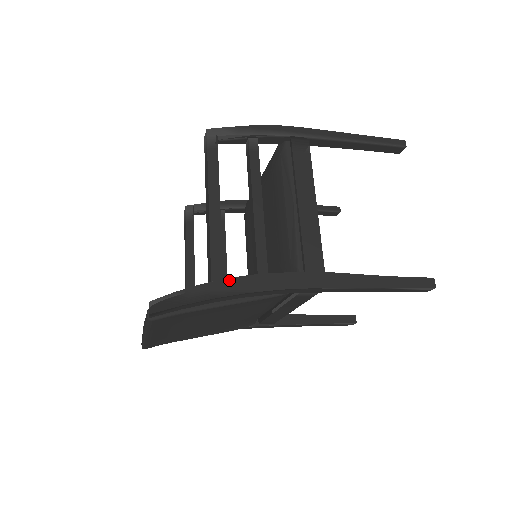
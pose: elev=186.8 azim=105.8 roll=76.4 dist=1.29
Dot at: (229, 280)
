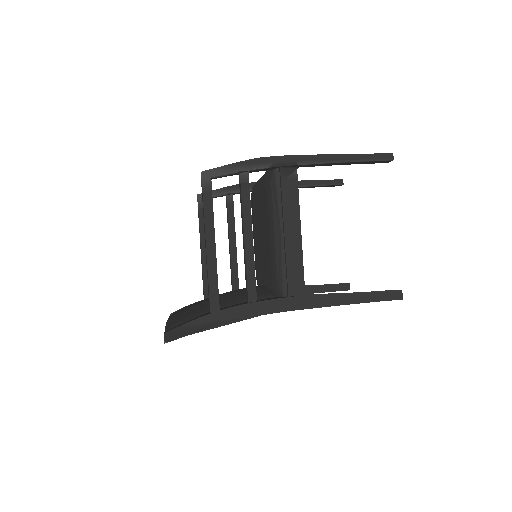
Dot at: (224, 311)
